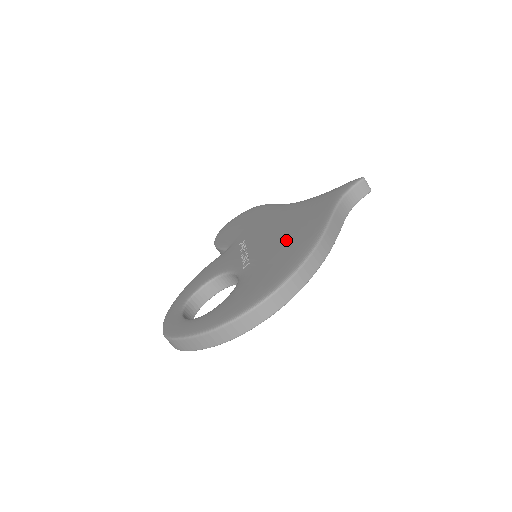
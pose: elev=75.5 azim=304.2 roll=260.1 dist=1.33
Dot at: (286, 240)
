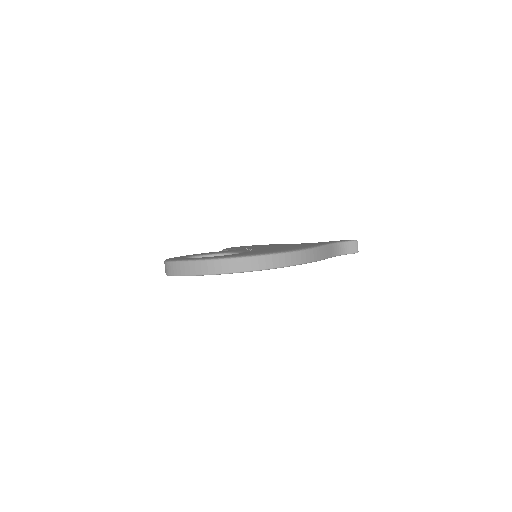
Dot at: occluded
